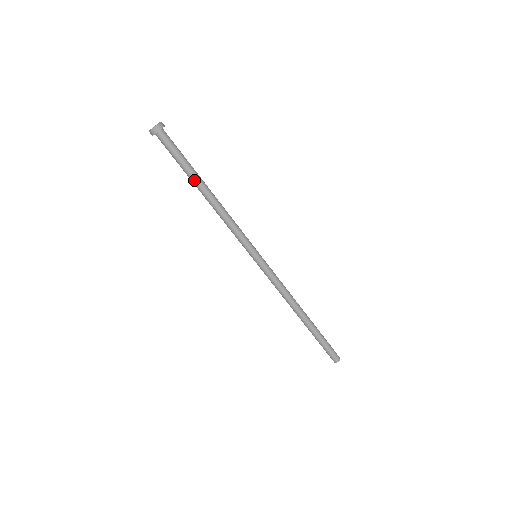
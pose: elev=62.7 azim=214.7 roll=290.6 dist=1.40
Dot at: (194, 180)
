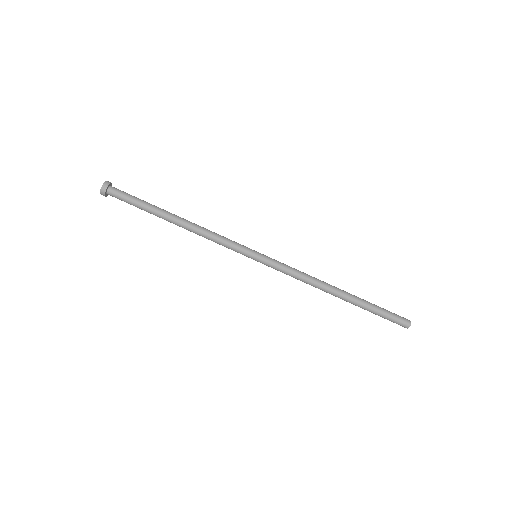
Dot at: (160, 212)
